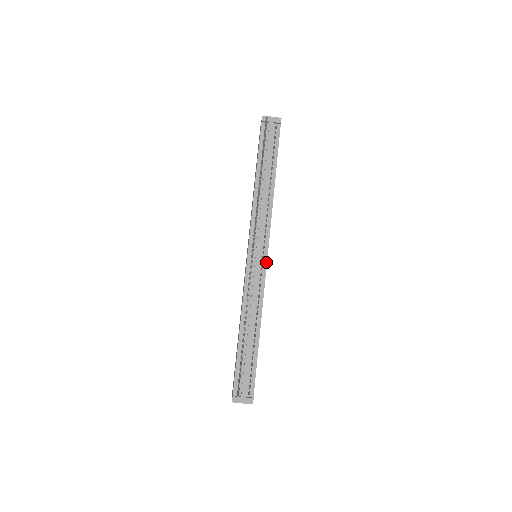
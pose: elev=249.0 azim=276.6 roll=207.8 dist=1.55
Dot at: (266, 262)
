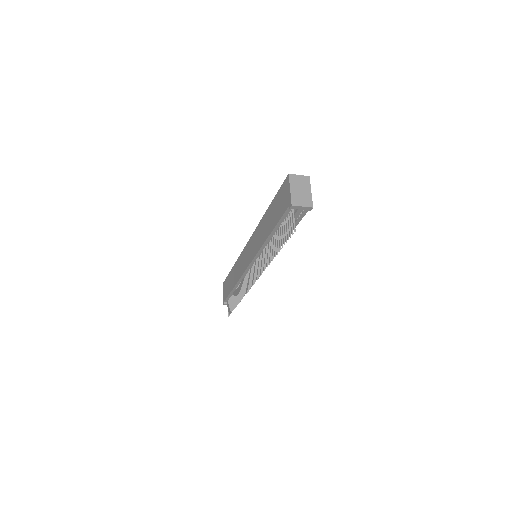
Dot at: occluded
